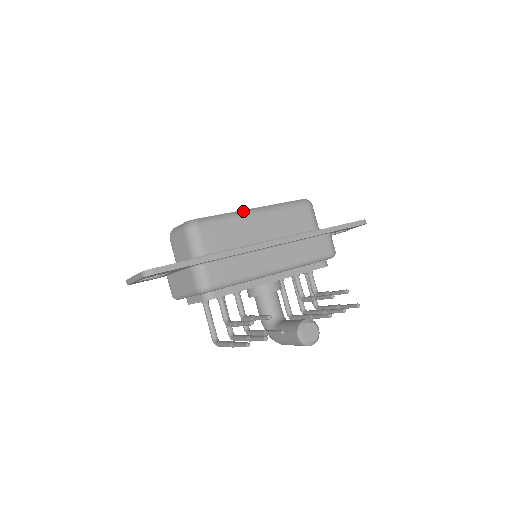
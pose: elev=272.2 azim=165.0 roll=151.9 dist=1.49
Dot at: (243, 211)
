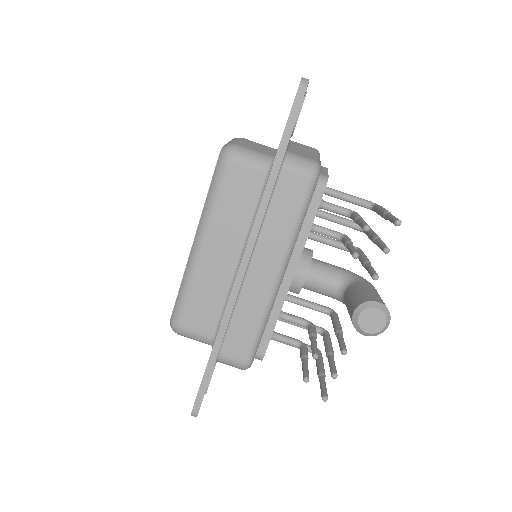
Dot at: (190, 259)
